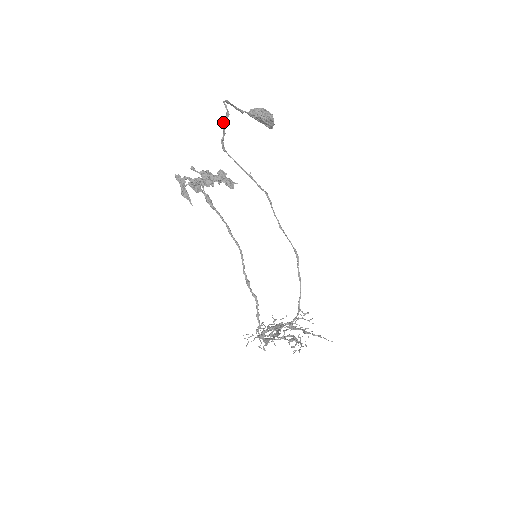
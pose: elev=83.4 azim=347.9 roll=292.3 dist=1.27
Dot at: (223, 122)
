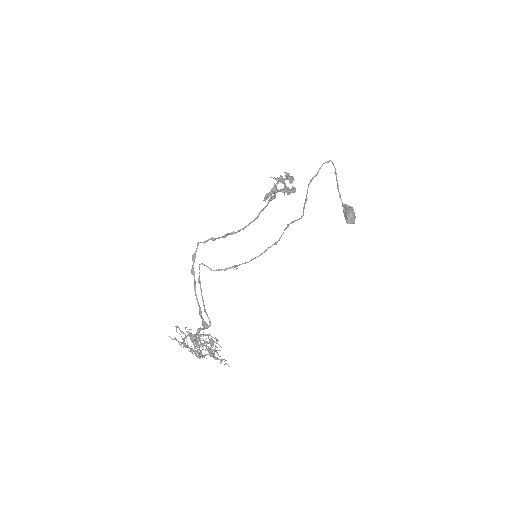
Dot at: (322, 165)
